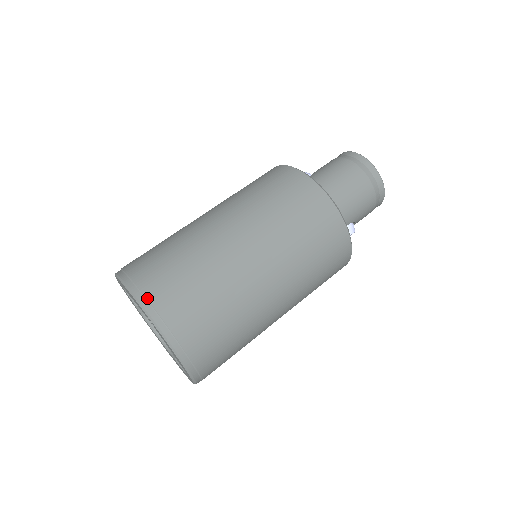
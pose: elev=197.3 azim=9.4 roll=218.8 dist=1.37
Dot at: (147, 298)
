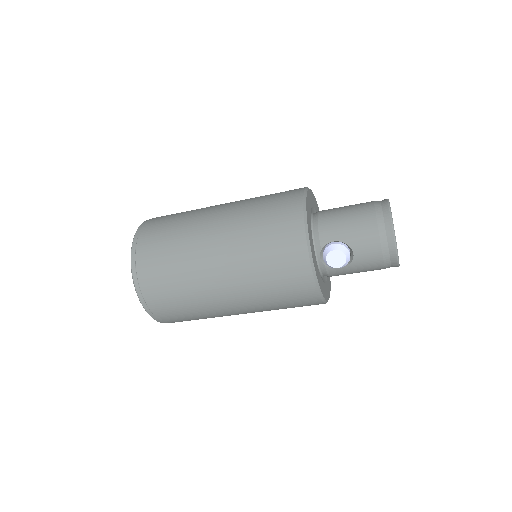
Dot at: occluded
